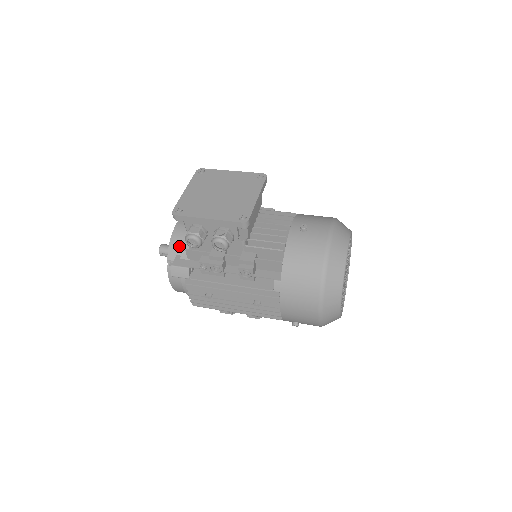
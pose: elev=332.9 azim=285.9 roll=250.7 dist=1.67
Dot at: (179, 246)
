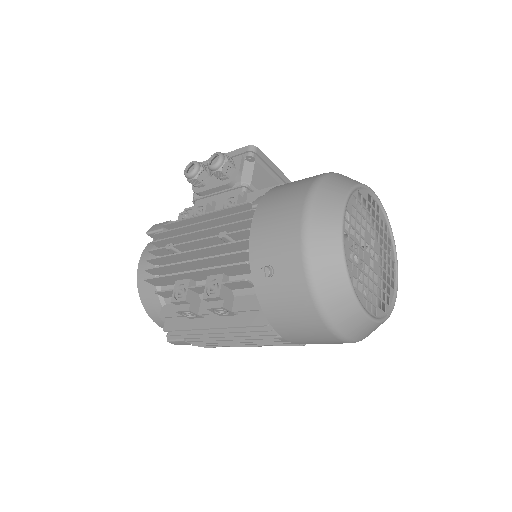
Dot at: occluded
